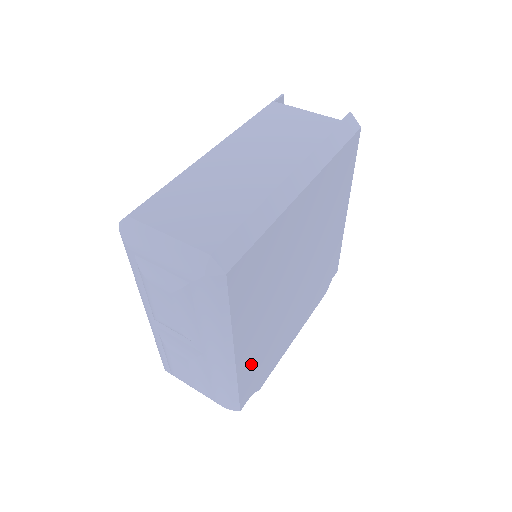
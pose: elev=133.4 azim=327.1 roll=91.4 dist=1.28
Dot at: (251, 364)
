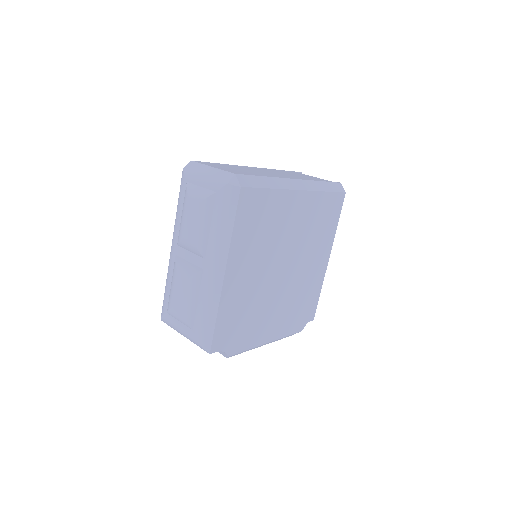
Dot at: (231, 308)
